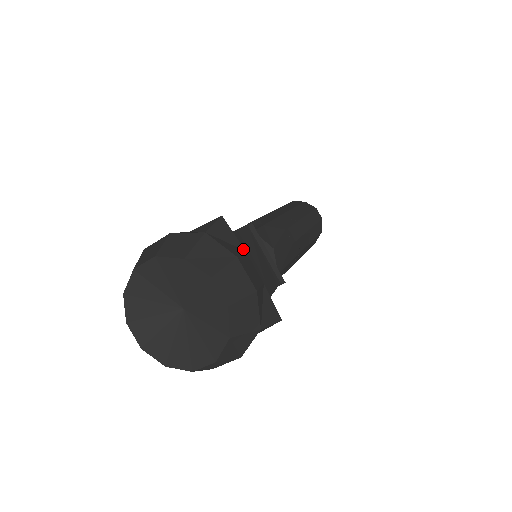
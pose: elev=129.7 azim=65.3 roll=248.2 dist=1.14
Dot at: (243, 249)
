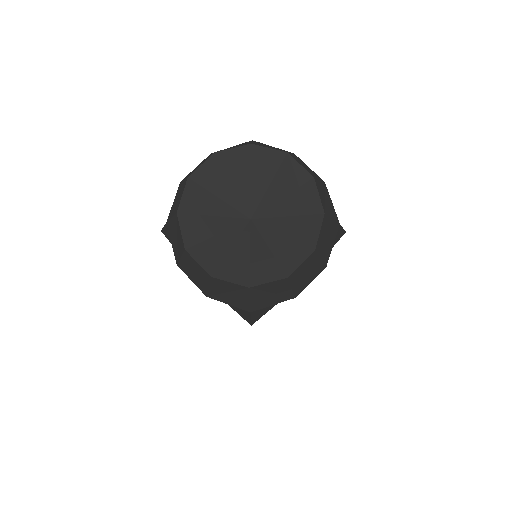
Dot at: occluded
